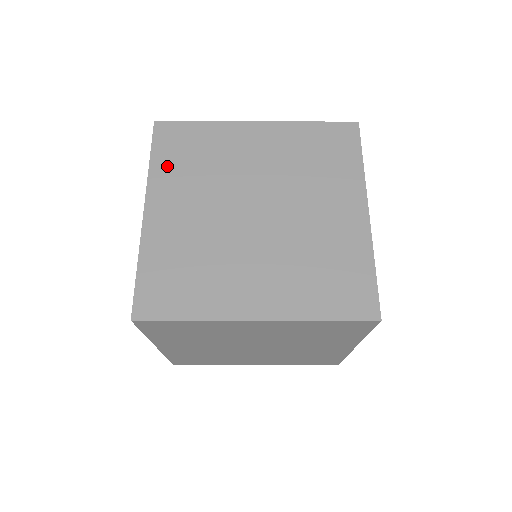
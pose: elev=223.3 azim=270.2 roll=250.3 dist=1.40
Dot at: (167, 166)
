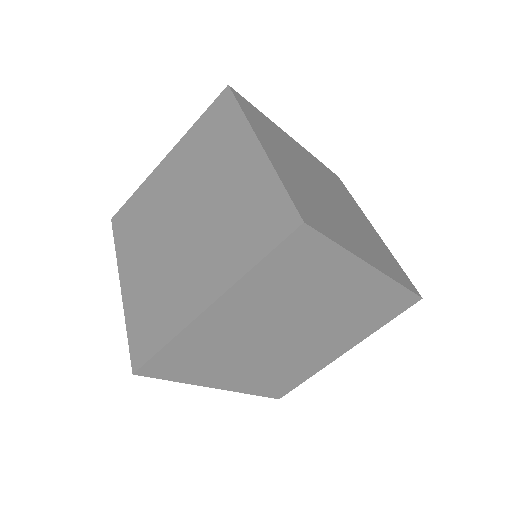
Dot at: (266, 276)
